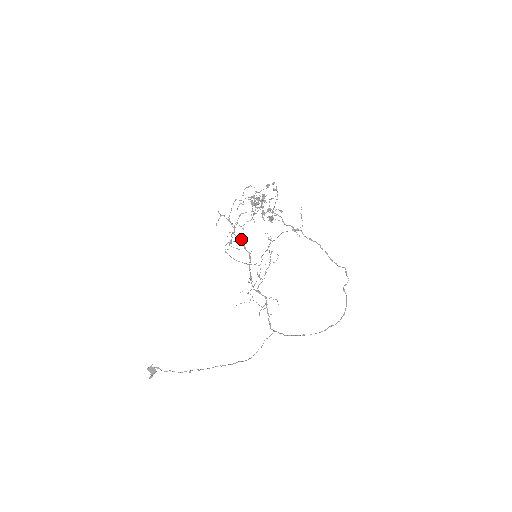
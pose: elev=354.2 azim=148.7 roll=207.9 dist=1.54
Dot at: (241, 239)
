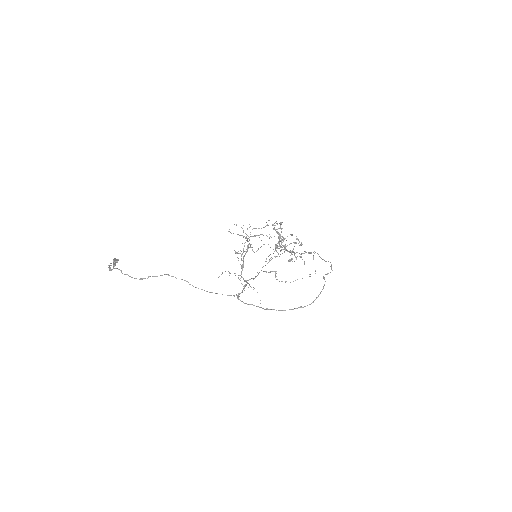
Dot at: occluded
